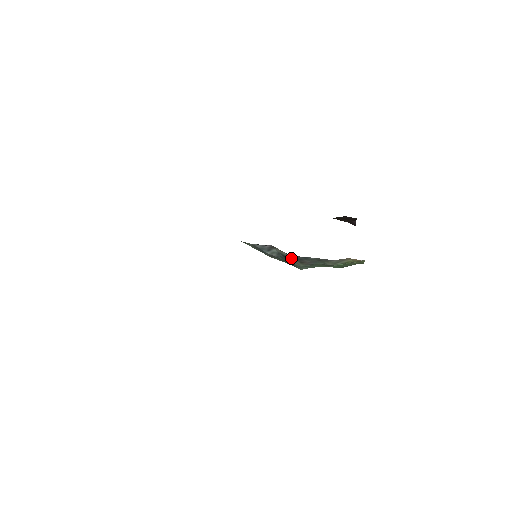
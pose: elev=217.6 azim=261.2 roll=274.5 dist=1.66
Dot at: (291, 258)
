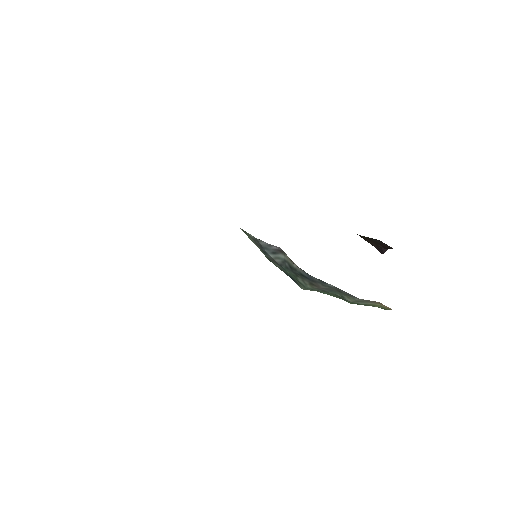
Dot at: (300, 274)
